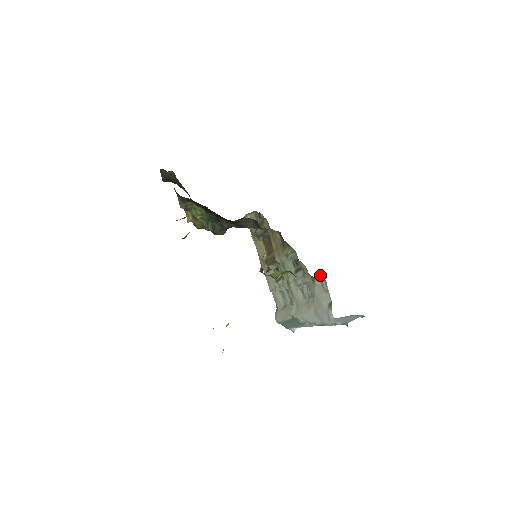
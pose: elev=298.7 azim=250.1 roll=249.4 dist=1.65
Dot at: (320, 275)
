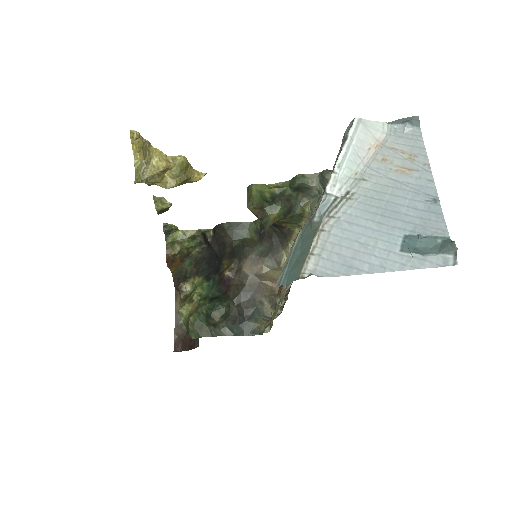
Dot at: occluded
